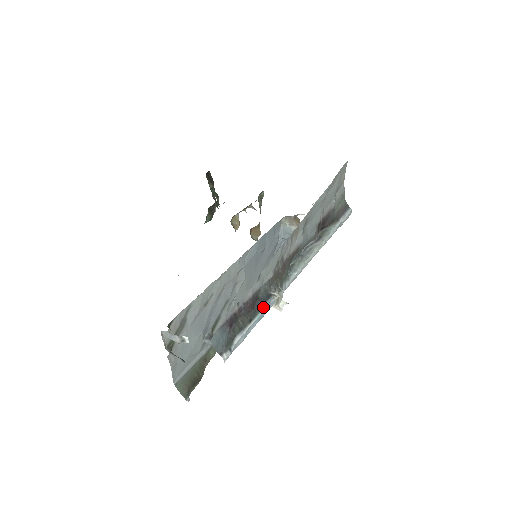
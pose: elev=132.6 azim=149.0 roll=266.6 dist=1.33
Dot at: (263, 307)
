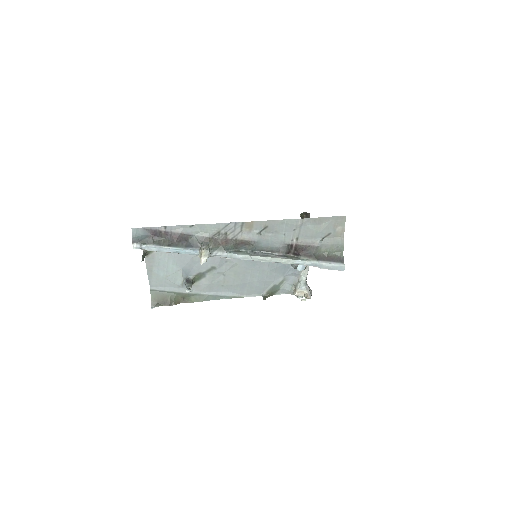
Dot at: (186, 248)
